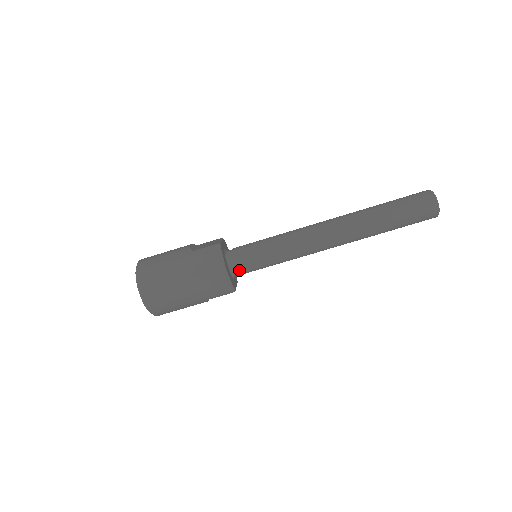
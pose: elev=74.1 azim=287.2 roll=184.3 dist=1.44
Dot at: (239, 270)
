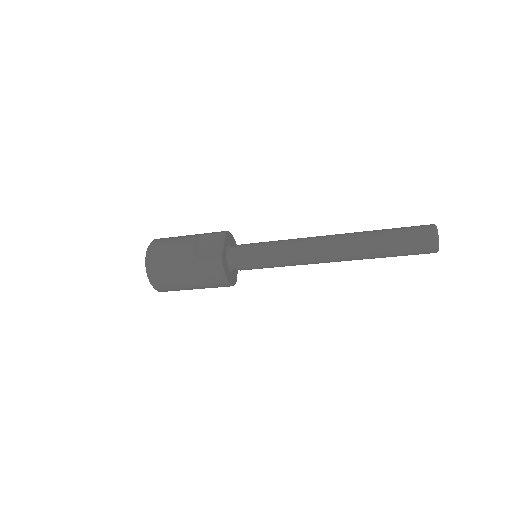
Dot at: (240, 270)
